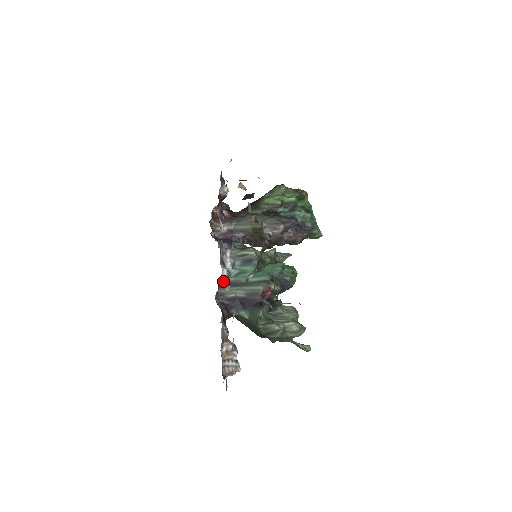
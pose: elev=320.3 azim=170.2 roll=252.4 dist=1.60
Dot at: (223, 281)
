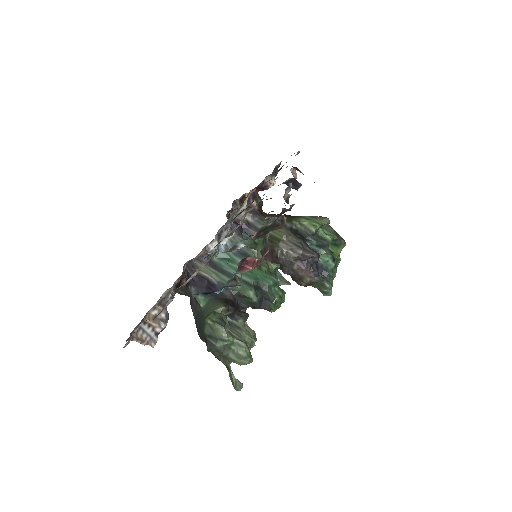
Dot at: (206, 252)
